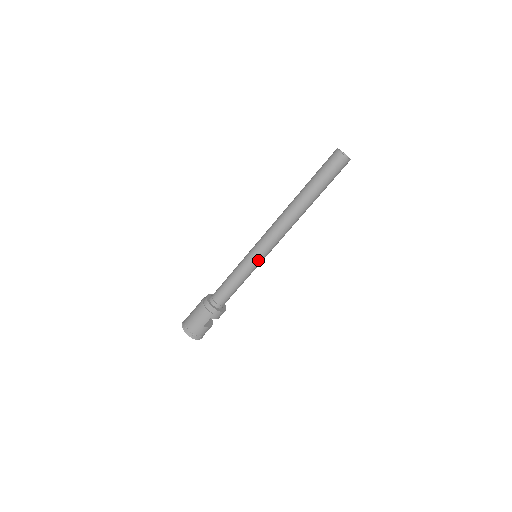
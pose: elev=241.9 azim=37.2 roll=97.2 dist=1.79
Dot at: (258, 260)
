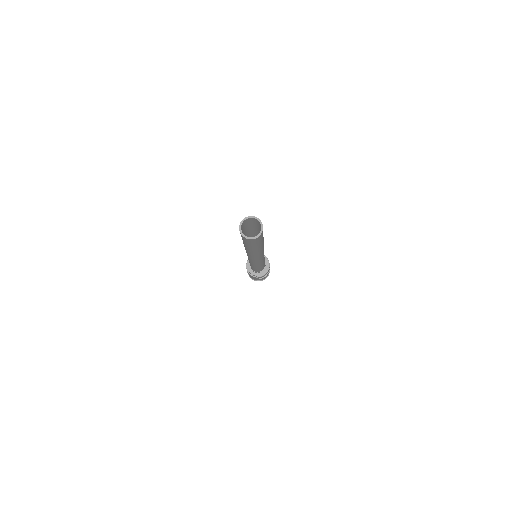
Dot at: (257, 264)
